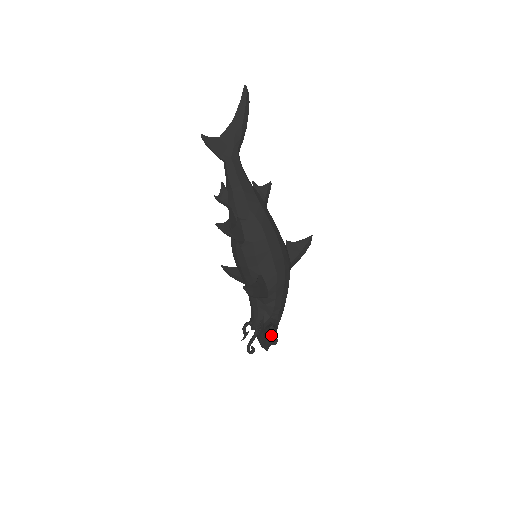
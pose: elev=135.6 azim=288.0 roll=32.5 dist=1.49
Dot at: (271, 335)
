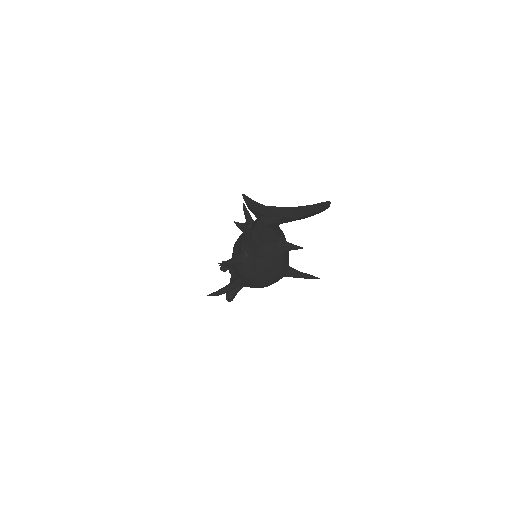
Dot at: (228, 299)
